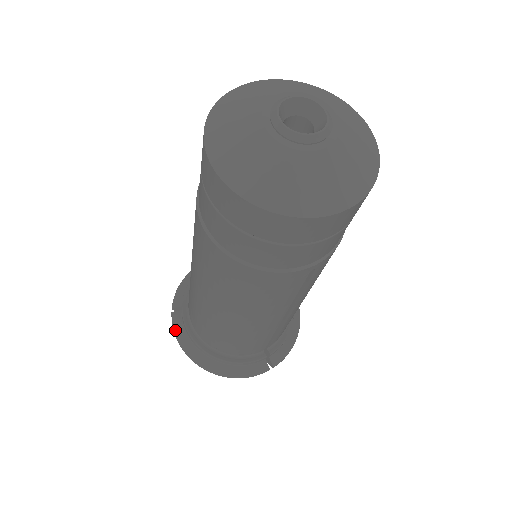
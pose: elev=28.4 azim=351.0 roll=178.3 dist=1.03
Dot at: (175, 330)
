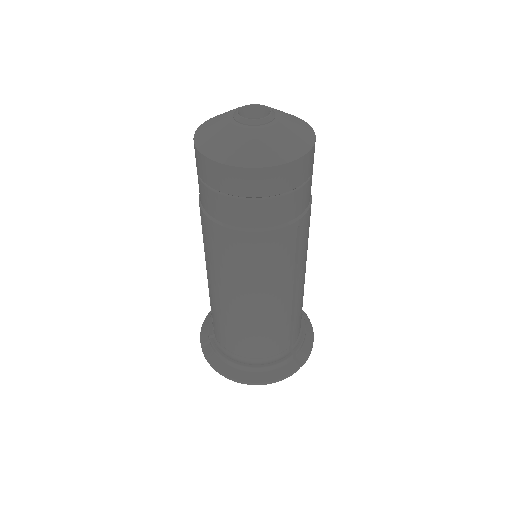
Dot at: (209, 360)
